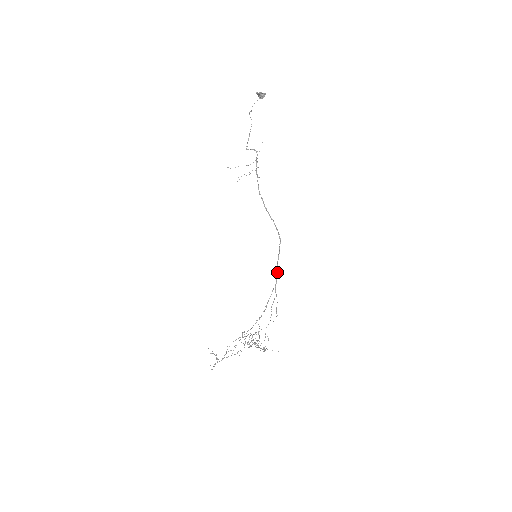
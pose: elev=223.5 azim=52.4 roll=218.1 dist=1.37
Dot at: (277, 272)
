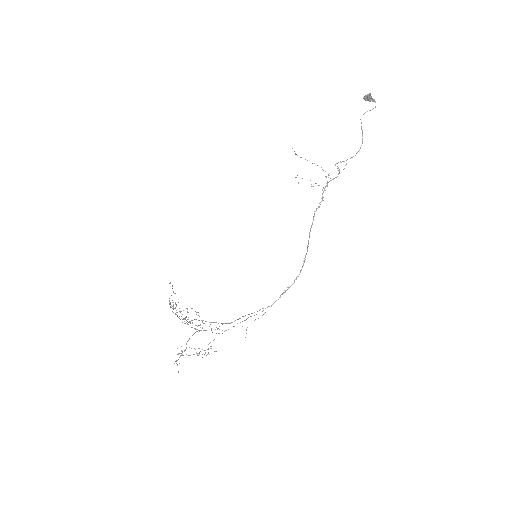
Dot at: (278, 299)
